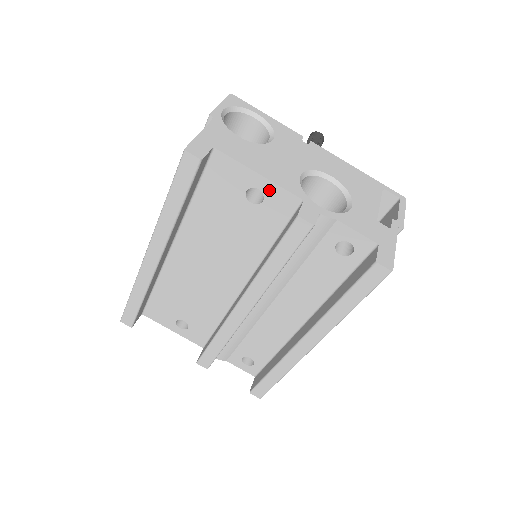
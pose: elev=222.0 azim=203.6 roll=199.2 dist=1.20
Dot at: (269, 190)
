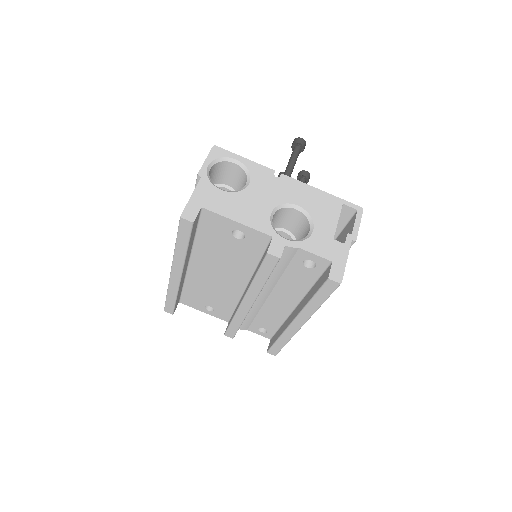
Dot at: (247, 231)
